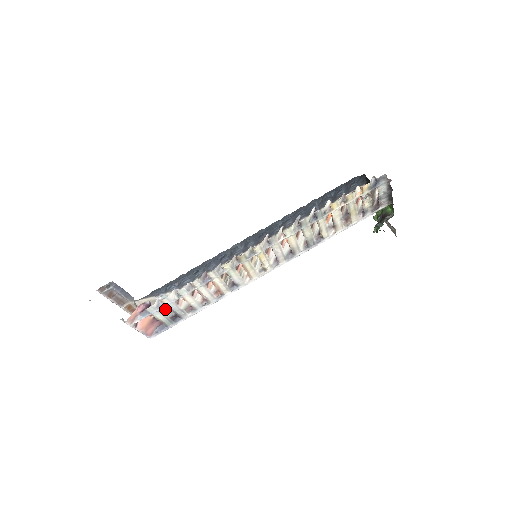
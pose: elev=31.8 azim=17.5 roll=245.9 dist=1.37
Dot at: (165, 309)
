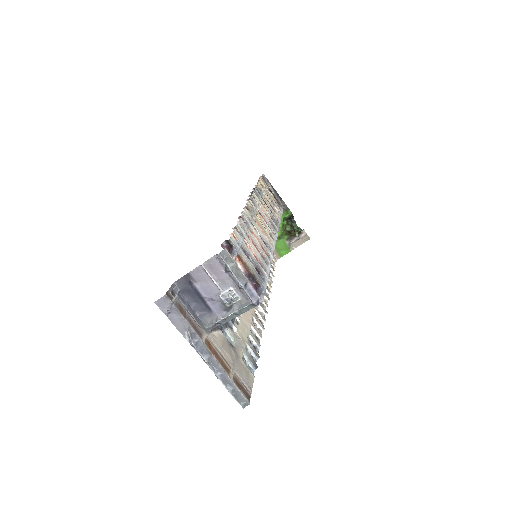
Dot at: occluded
